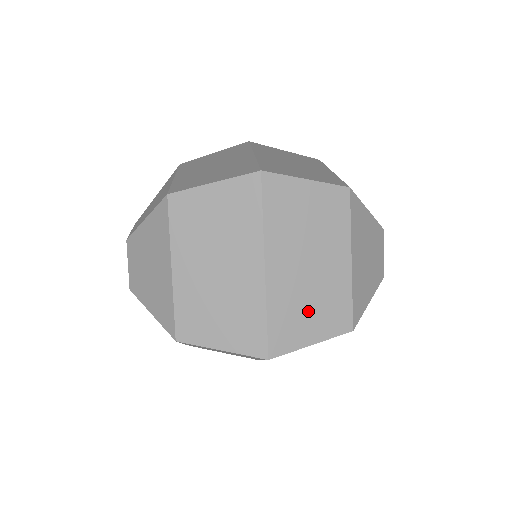
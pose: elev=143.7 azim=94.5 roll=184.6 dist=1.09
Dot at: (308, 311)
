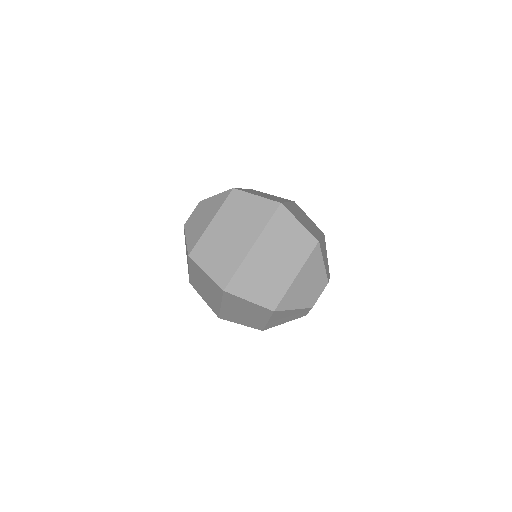
Dot at: (258, 283)
